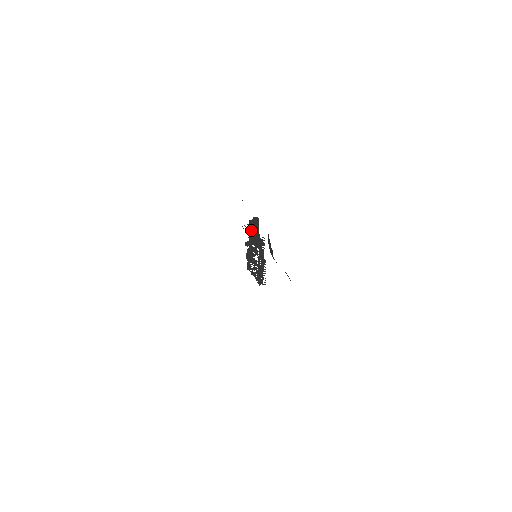
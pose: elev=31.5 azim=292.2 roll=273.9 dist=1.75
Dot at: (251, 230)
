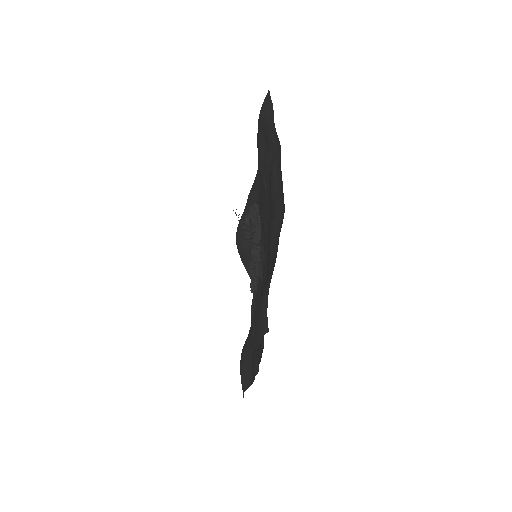
Dot at: (259, 222)
